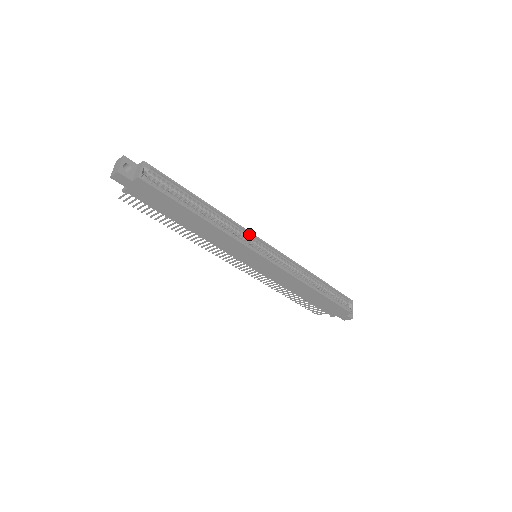
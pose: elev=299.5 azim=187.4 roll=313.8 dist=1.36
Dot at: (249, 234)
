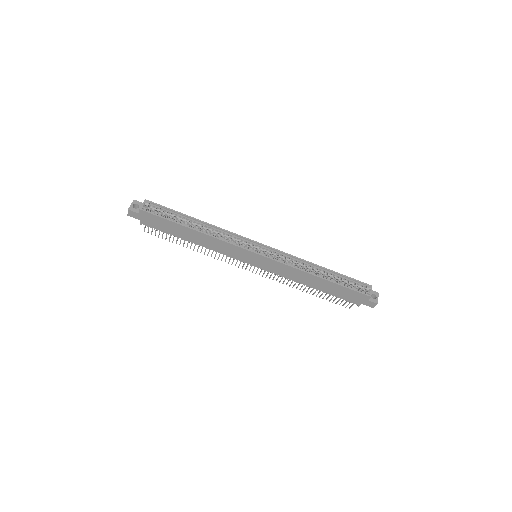
Dot at: (241, 238)
